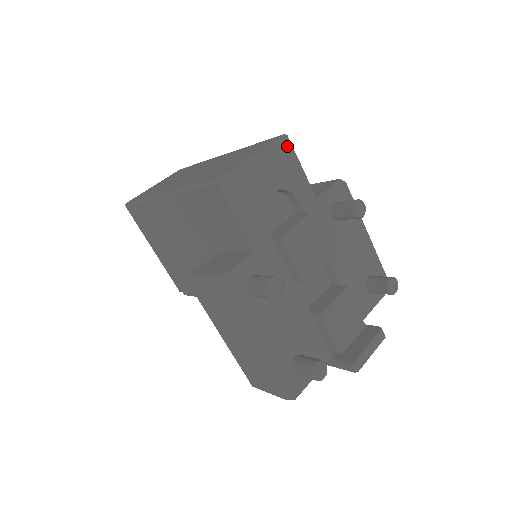
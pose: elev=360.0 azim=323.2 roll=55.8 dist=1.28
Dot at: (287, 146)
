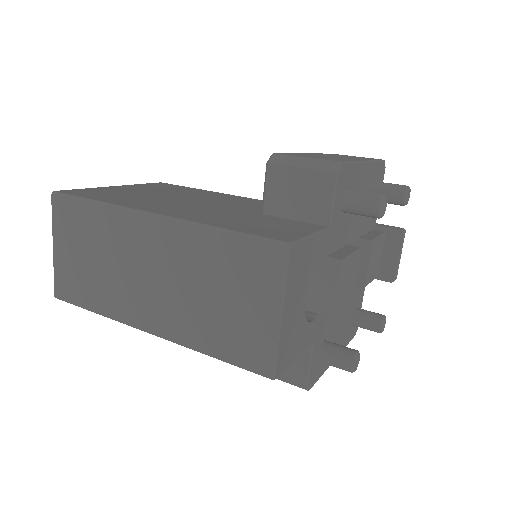
Dot at: (296, 252)
